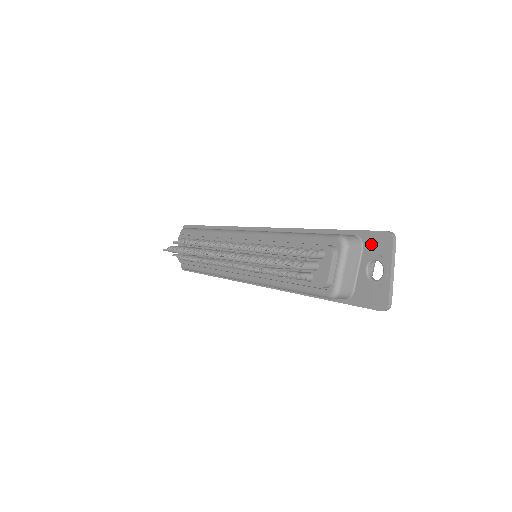
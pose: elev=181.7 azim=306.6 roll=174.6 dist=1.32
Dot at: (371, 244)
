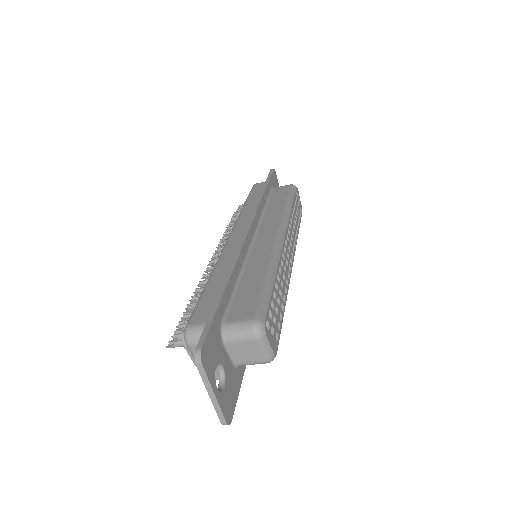
Dot at: occluded
